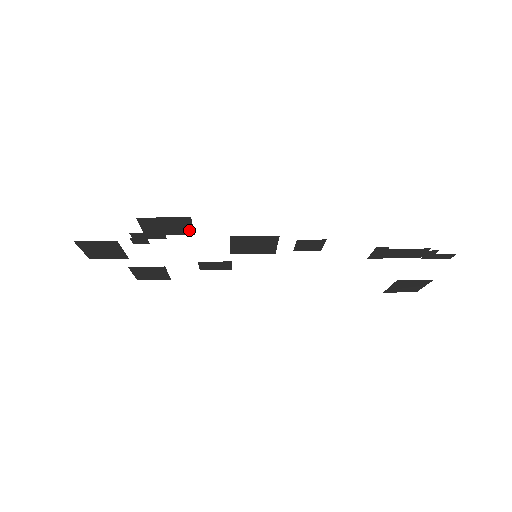
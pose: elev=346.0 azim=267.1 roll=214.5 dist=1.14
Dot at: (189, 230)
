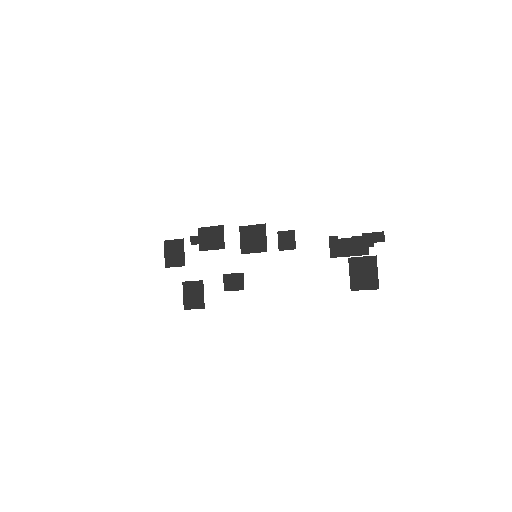
Dot at: (222, 242)
